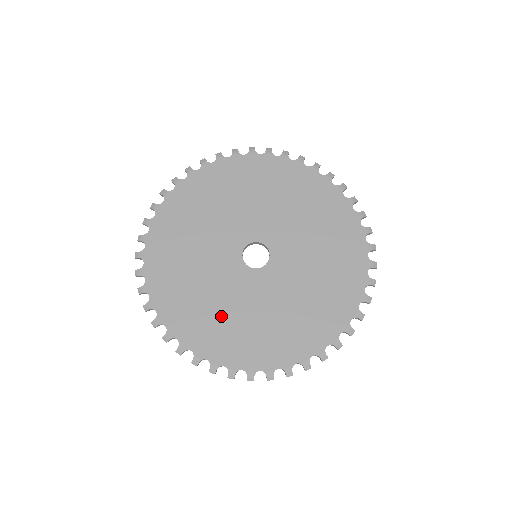
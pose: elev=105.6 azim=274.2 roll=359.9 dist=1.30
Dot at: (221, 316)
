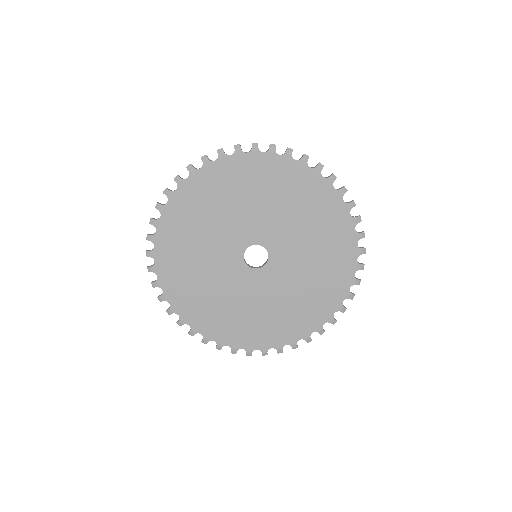
Dot at: (217, 303)
